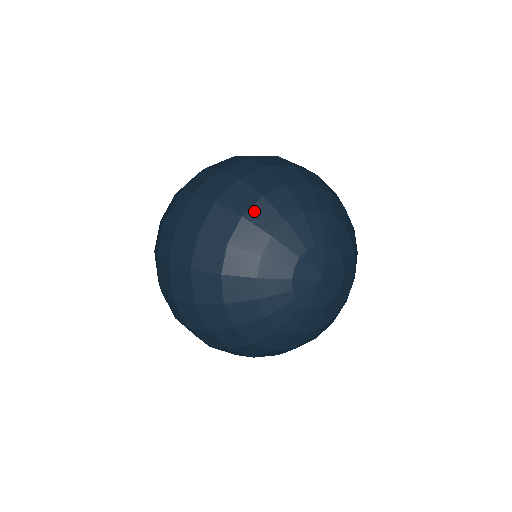
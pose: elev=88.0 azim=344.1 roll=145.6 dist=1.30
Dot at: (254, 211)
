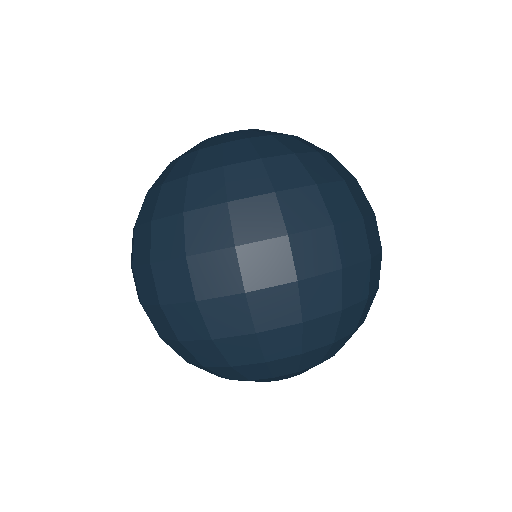
Dot at: (314, 352)
